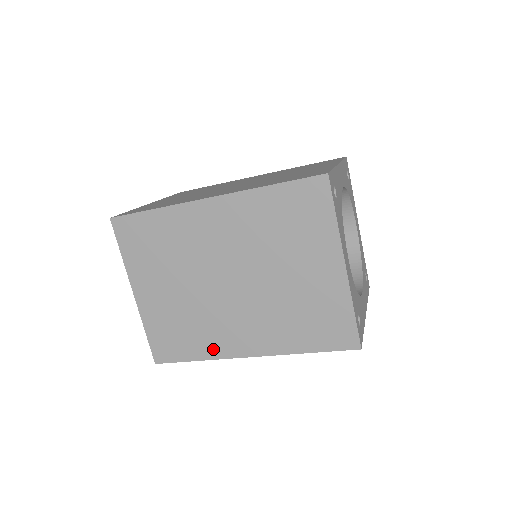
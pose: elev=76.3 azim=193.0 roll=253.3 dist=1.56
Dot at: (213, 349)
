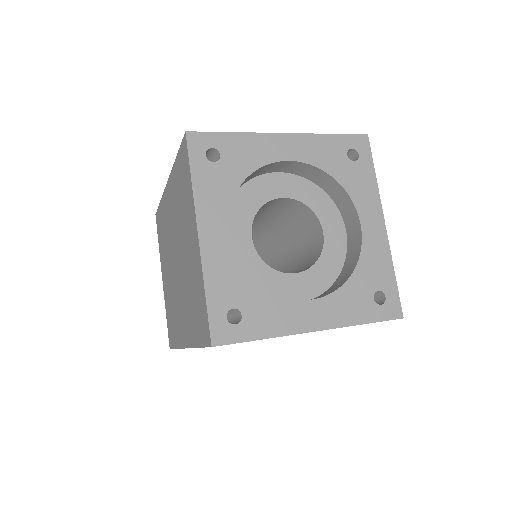
Dot at: (178, 337)
